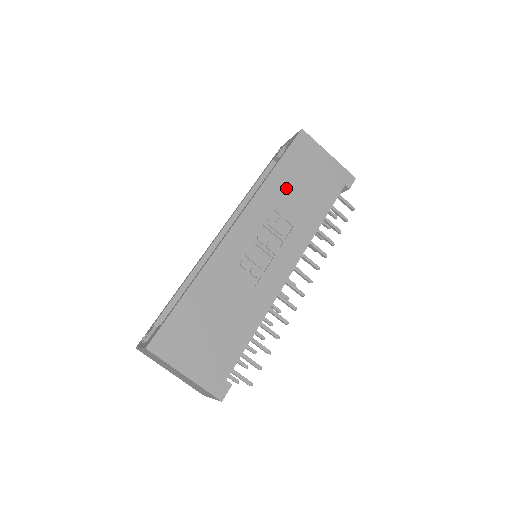
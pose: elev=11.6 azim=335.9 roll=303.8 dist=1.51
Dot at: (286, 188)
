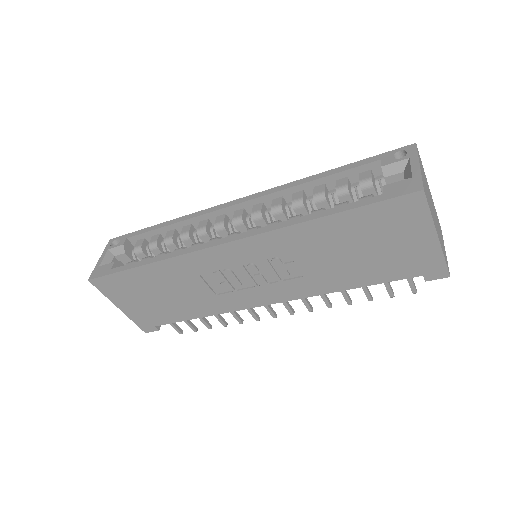
Dot at: (326, 242)
